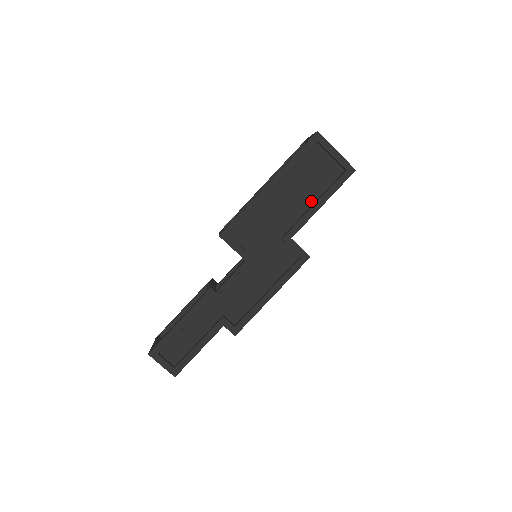
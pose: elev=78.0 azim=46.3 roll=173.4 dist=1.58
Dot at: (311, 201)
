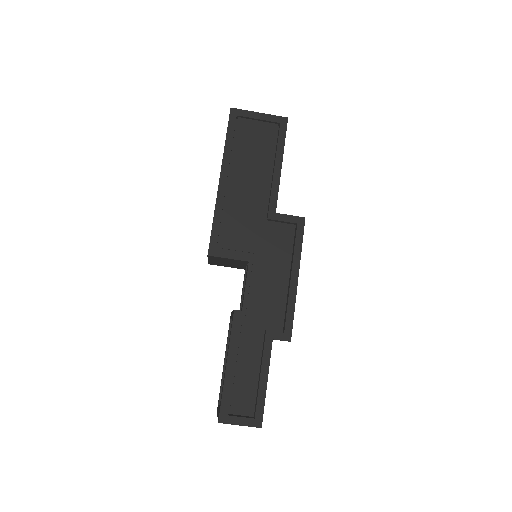
Dot at: (269, 169)
